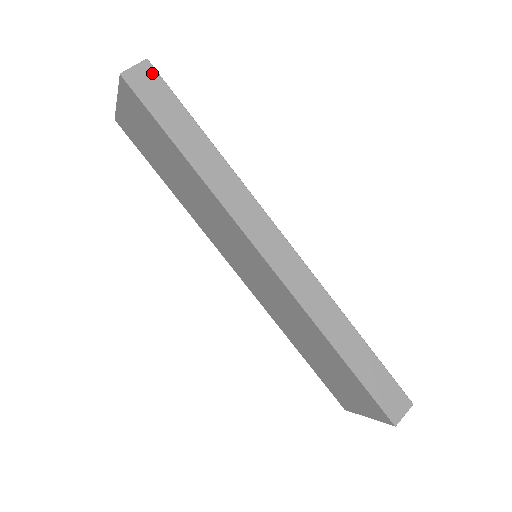
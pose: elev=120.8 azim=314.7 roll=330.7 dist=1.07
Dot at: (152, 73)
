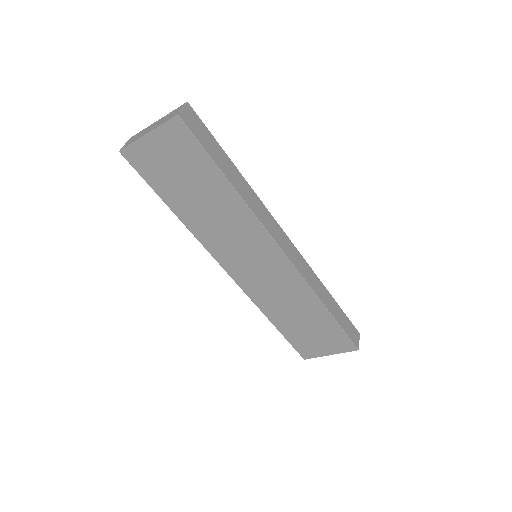
Dot at: (194, 114)
